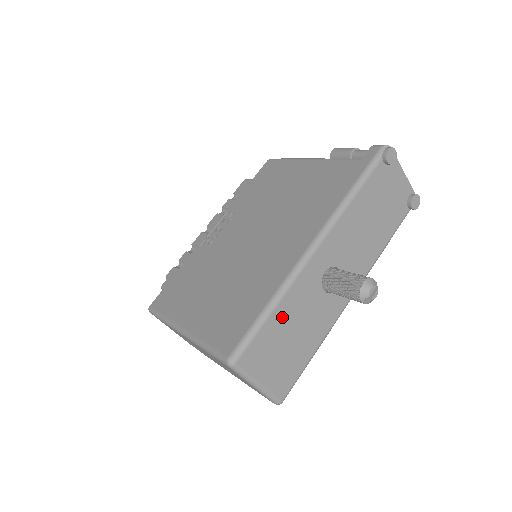
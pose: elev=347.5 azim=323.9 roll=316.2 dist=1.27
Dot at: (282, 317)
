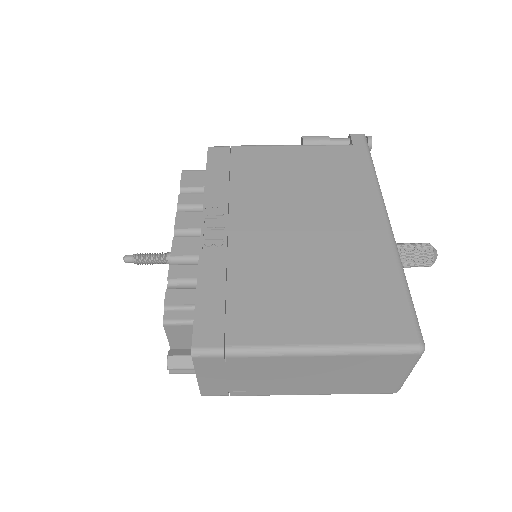
Dot at: occluded
